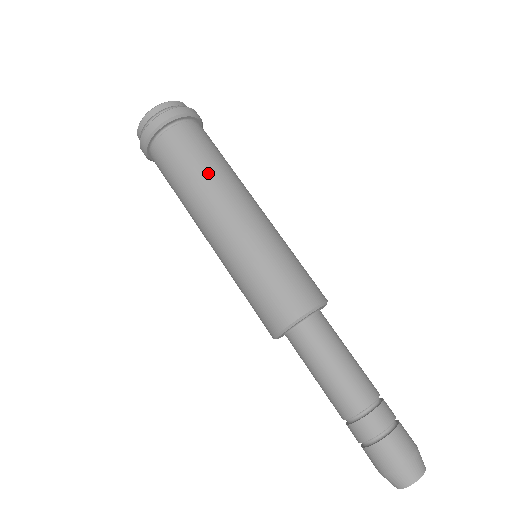
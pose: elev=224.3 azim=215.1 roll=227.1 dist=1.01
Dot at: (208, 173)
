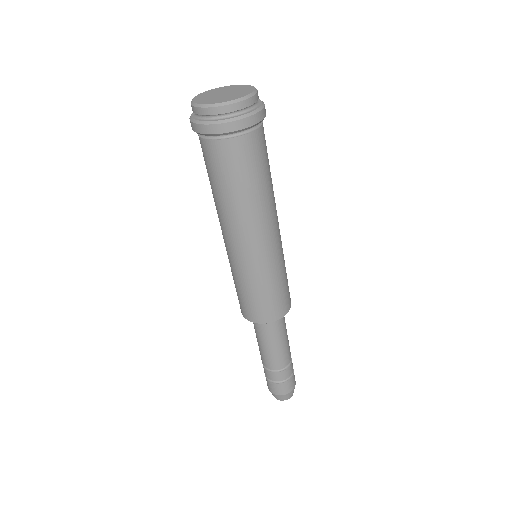
Dot at: (263, 193)
